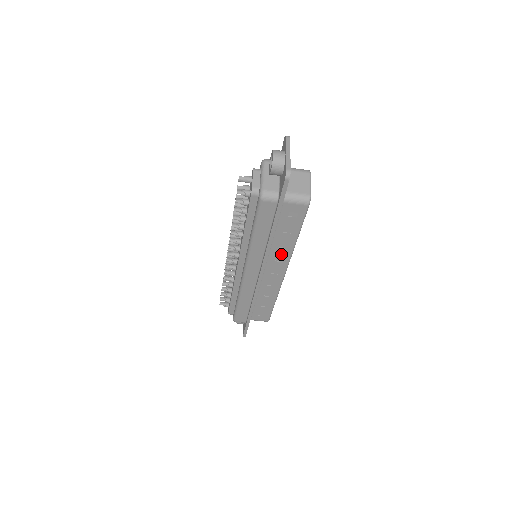
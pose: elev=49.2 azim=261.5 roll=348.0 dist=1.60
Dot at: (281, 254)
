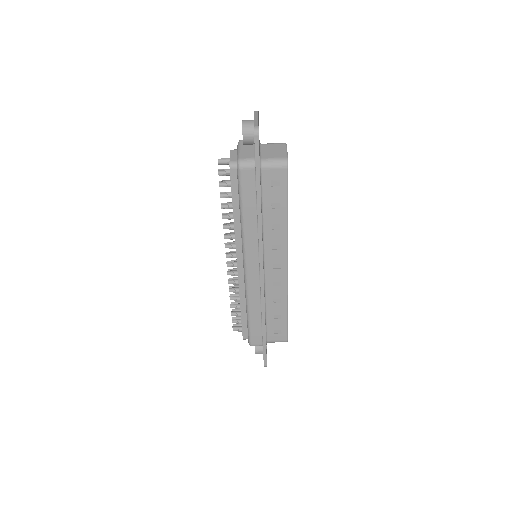
Dot at: (276, 239)
